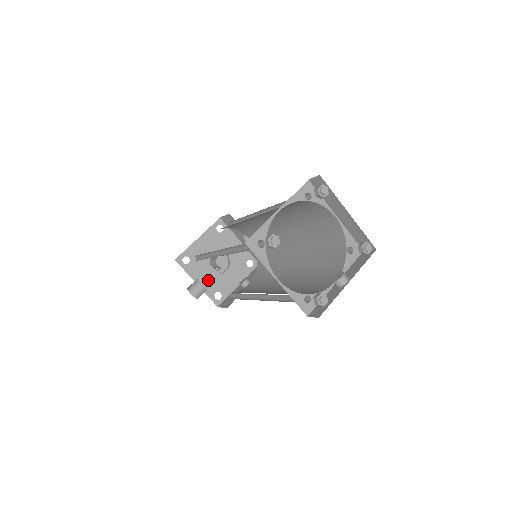
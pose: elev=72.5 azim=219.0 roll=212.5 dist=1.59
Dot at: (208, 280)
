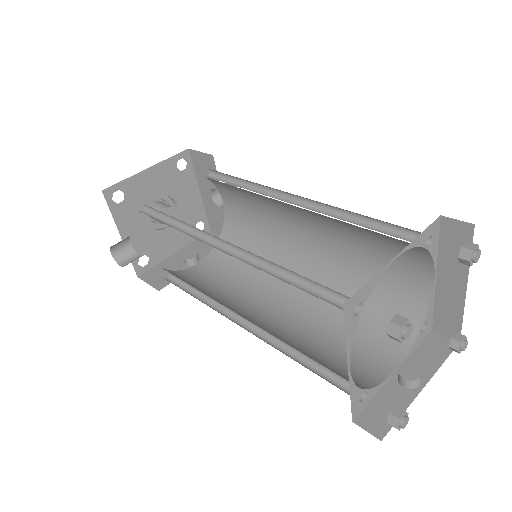
Dot at: (138, 235)
